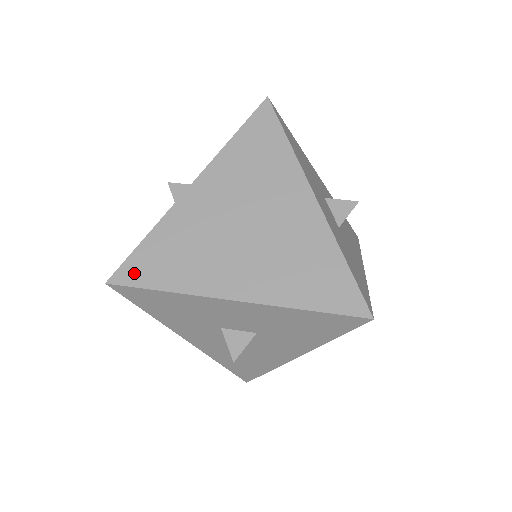
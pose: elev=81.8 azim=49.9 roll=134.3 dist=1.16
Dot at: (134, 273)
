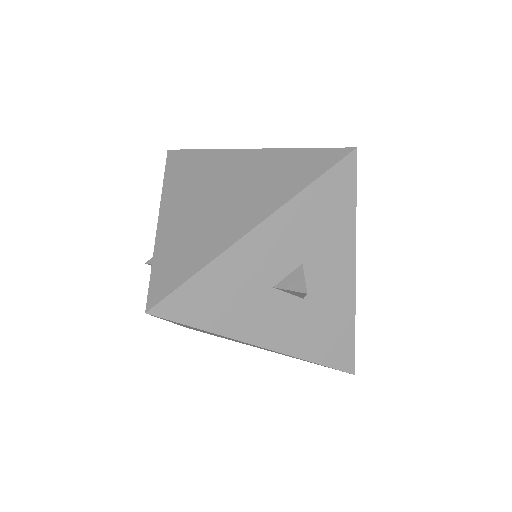
Dot at: (163, 286)
